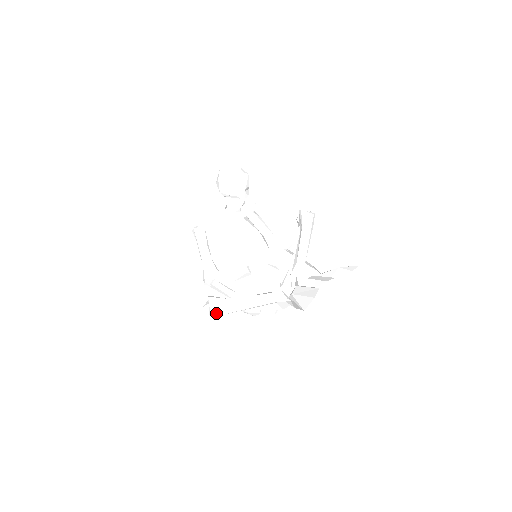
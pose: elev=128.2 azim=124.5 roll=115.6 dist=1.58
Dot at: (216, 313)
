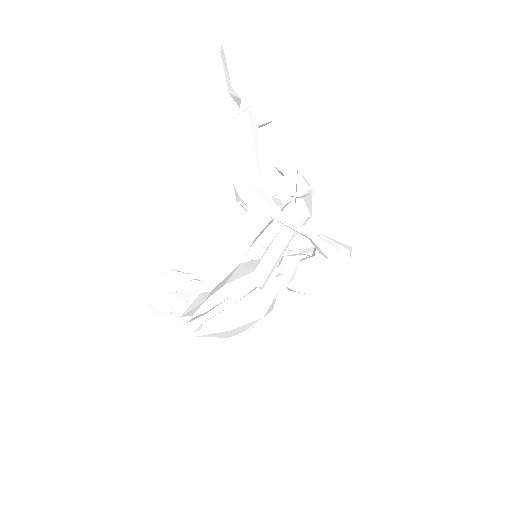
Dot at: (252, 179)
